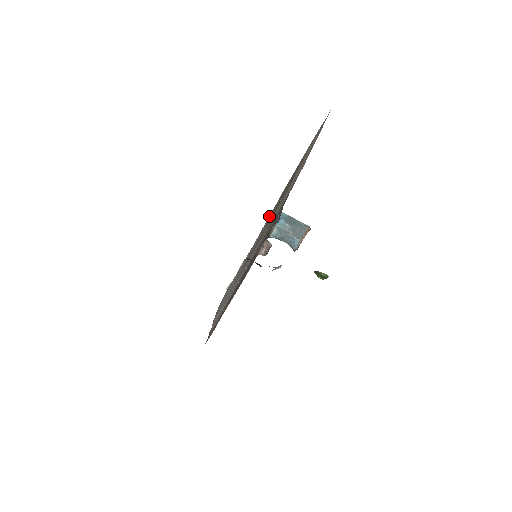
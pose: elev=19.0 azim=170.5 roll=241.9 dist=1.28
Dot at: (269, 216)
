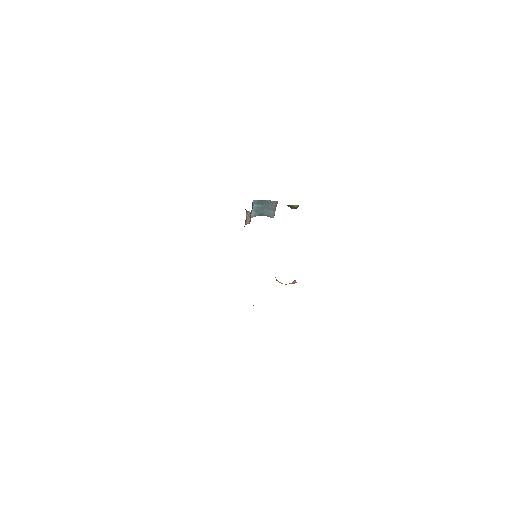
Dot at: occluded
